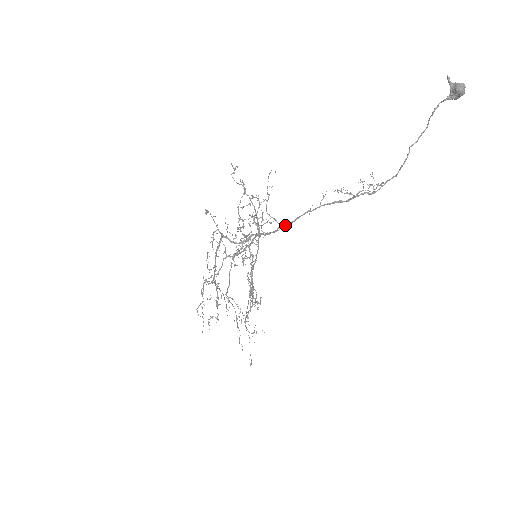
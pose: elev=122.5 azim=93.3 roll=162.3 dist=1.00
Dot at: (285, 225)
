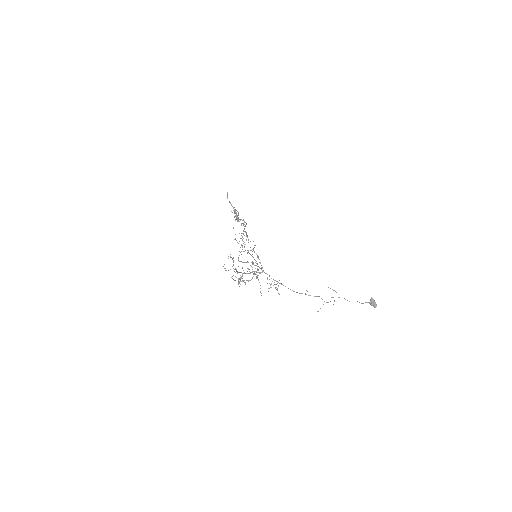
Dot at: occluded
